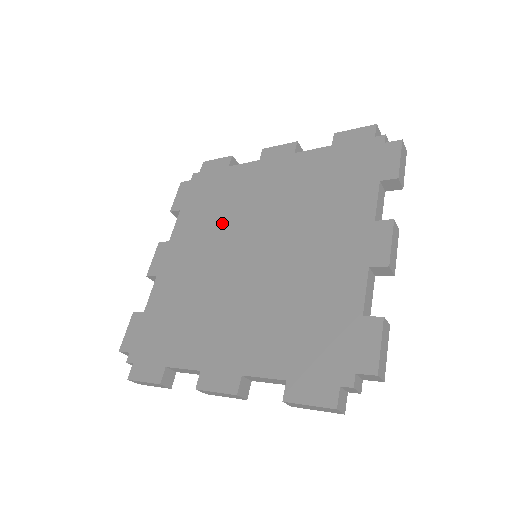
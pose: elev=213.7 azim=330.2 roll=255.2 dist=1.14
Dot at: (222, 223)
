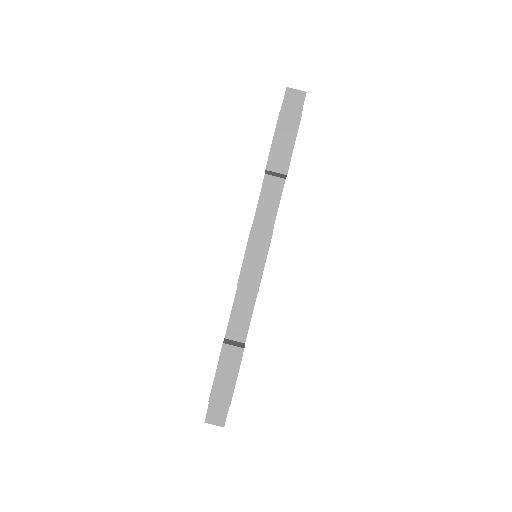
Dot at: occluded
